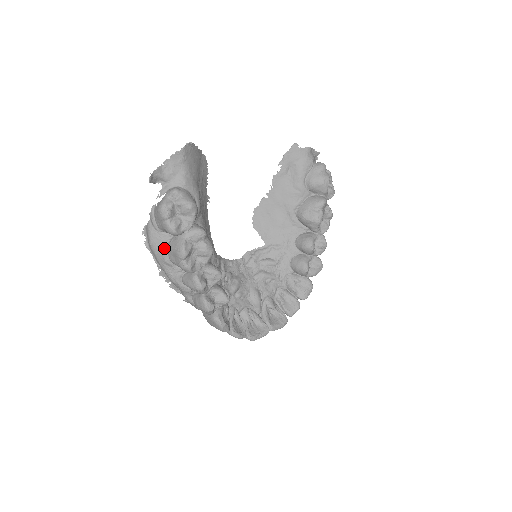
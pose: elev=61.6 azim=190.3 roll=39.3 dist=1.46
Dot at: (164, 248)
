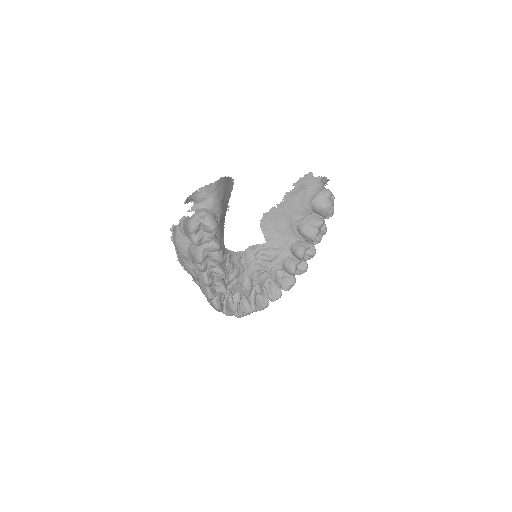
Dot at: (185, 248)
